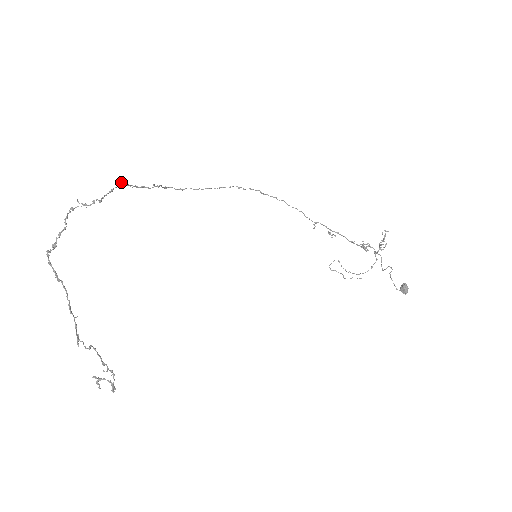
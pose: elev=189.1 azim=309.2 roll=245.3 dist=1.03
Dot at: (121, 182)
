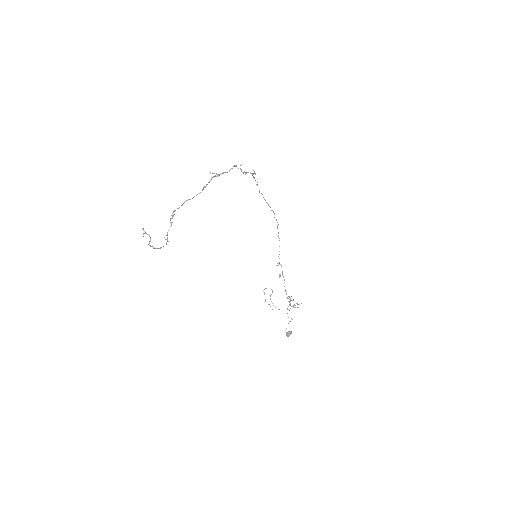
Dot at: occluded
